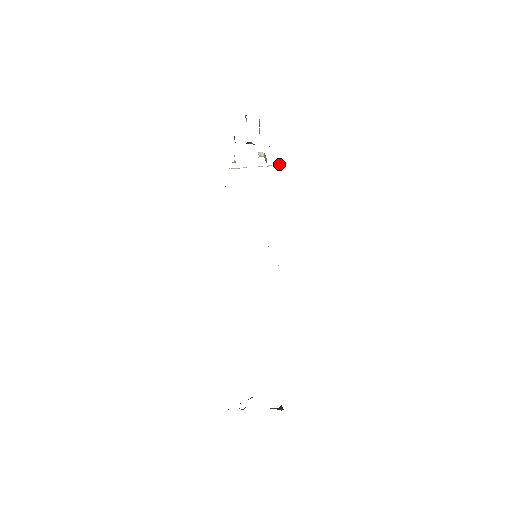
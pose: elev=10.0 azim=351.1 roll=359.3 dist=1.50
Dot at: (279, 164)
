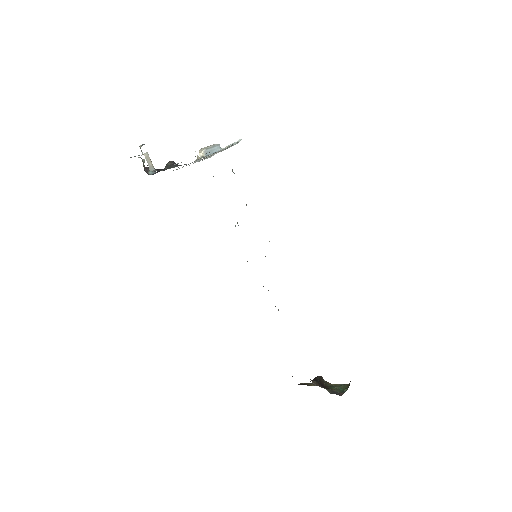
Dot at: (238, 140)
